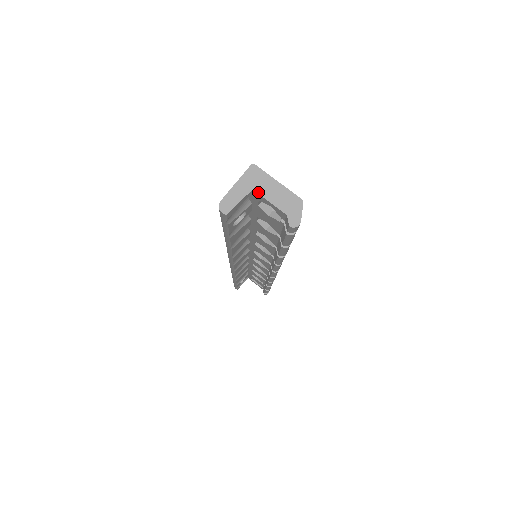
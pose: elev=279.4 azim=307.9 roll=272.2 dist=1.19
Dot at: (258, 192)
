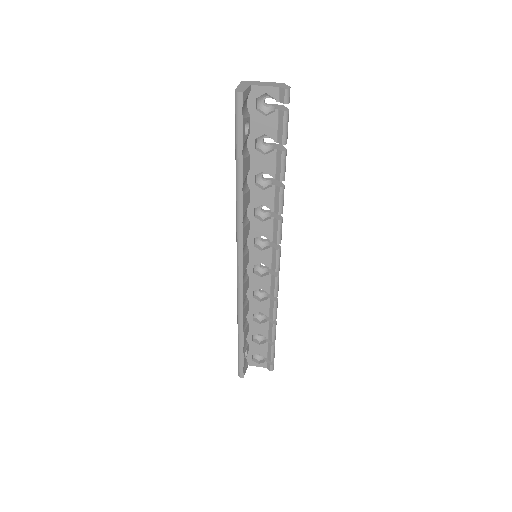
Dot at: (255, 85)
